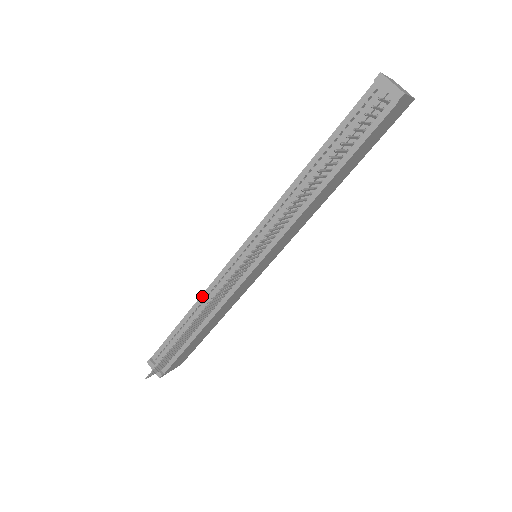
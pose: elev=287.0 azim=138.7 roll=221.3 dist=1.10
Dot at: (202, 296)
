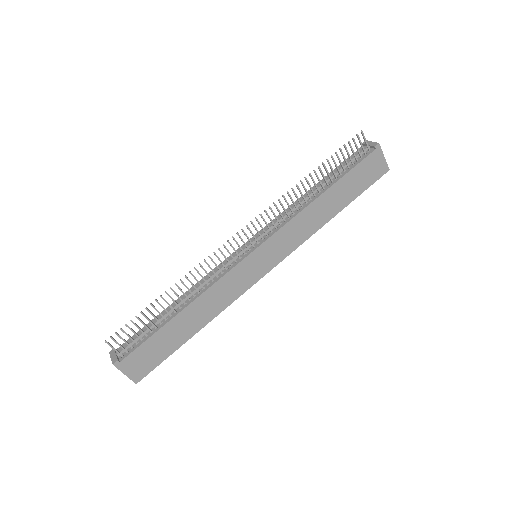
Dot at: (197, 283)
